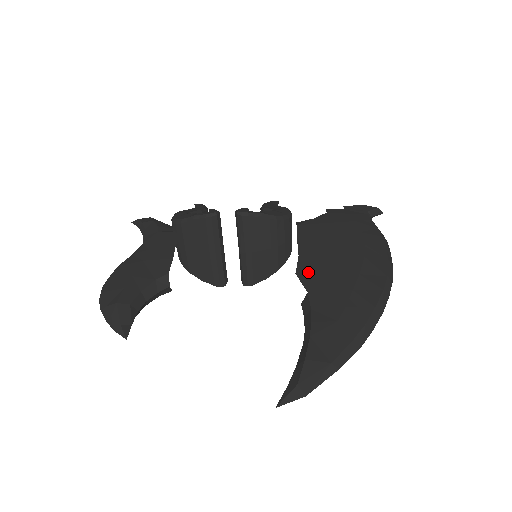
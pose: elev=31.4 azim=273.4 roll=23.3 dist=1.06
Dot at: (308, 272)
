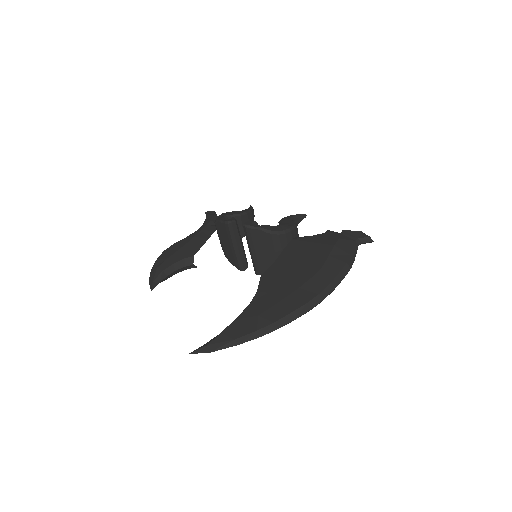
Dot at: (269, 277)
